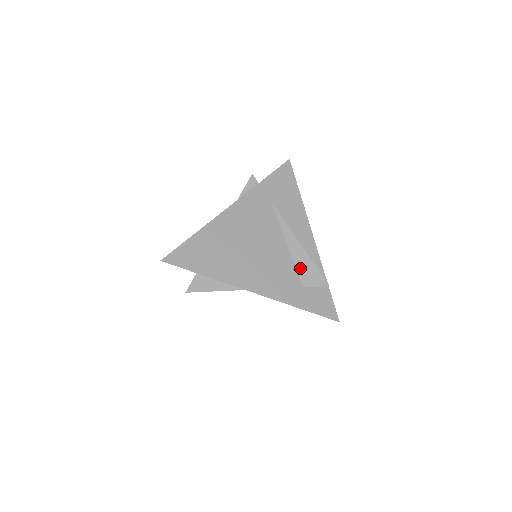
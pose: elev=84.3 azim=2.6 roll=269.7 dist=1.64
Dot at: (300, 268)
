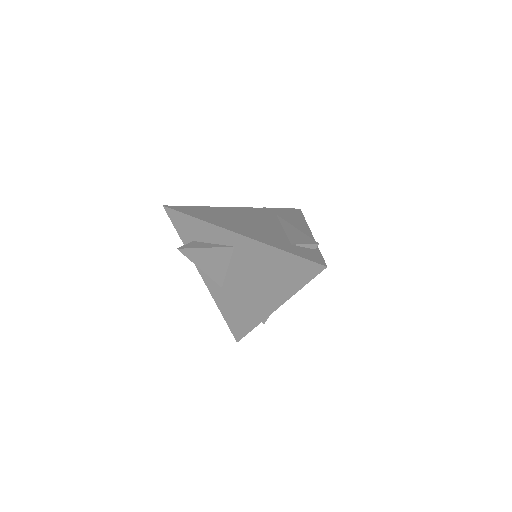
Dot at: (292, 237)
